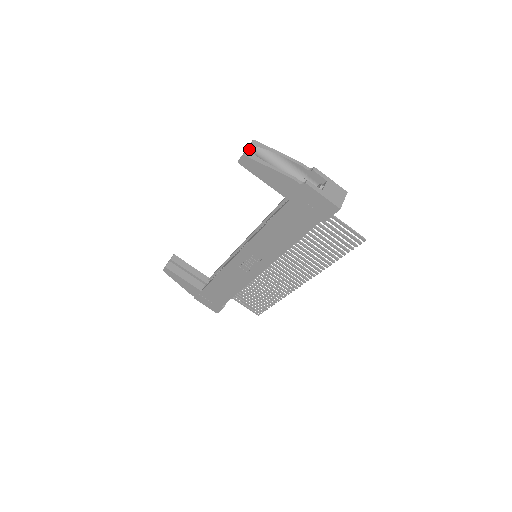
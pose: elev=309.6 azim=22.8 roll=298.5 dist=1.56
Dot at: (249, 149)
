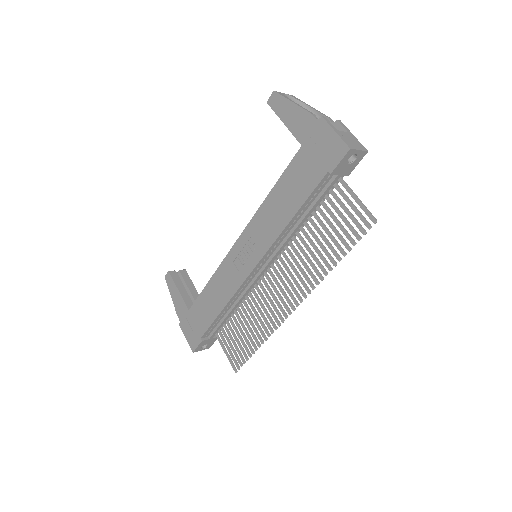
Dot at: (283, 93)
